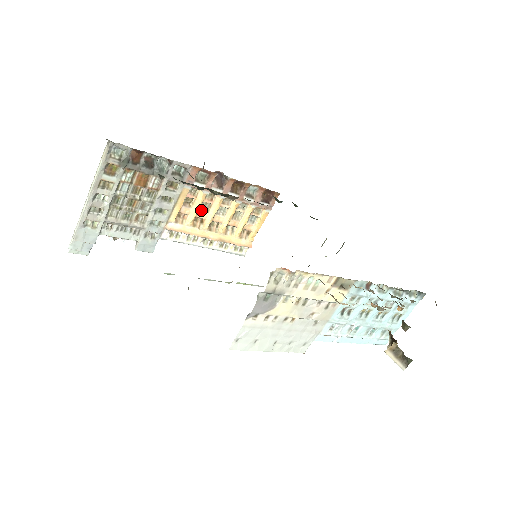
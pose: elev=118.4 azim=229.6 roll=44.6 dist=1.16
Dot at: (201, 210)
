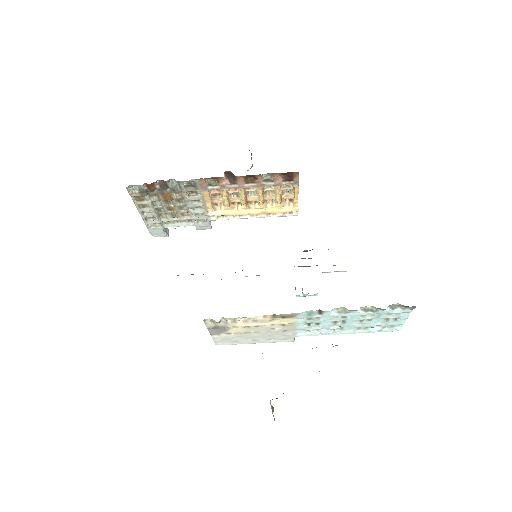
Dot at: (232, 197)
